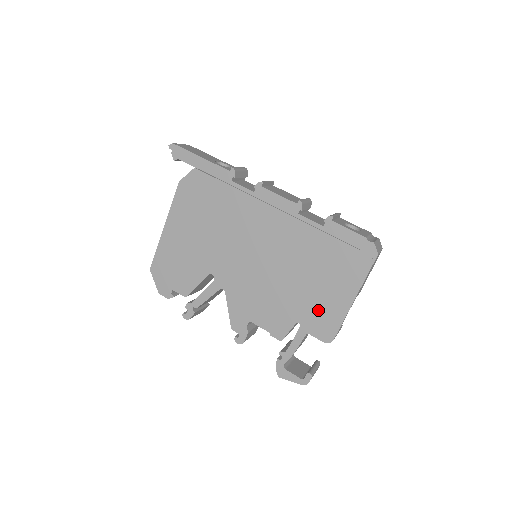
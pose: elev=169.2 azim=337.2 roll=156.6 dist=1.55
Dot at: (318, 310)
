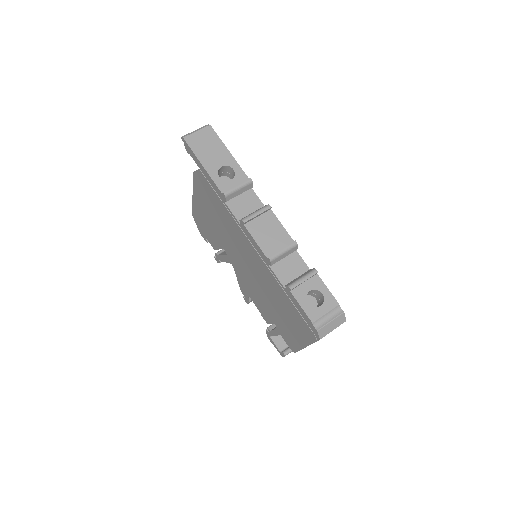
Dot at: (285, 330)
